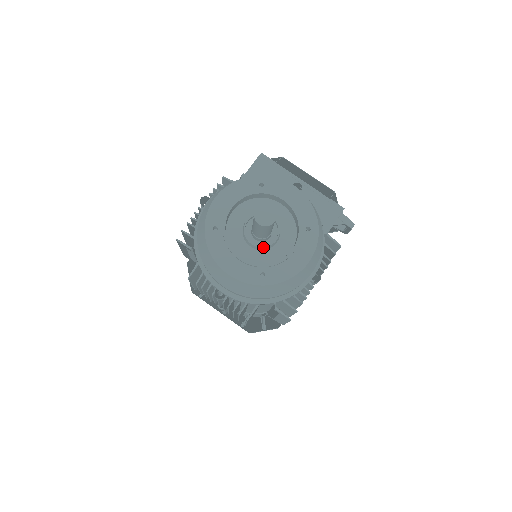
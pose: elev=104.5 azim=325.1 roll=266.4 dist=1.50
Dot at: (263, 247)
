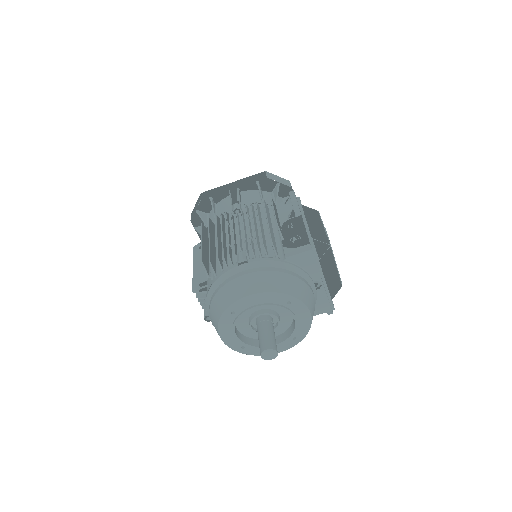
Dot at: (257, 332)
